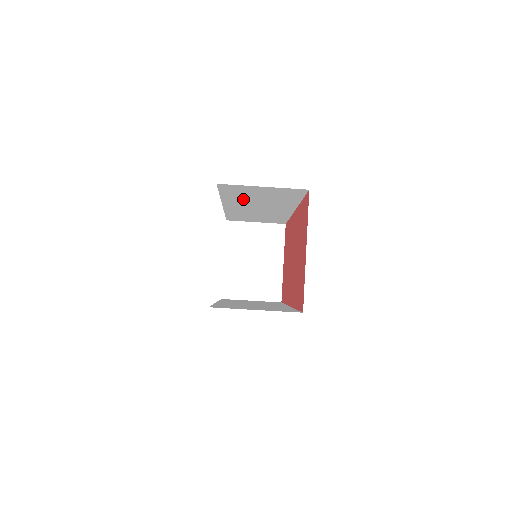
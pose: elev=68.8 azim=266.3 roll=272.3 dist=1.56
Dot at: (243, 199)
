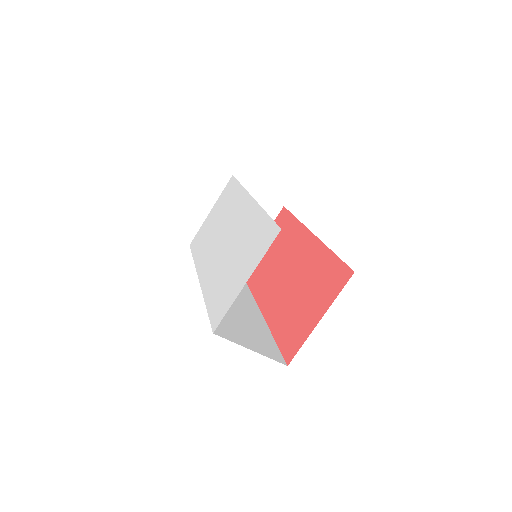
Dot at: occluded
